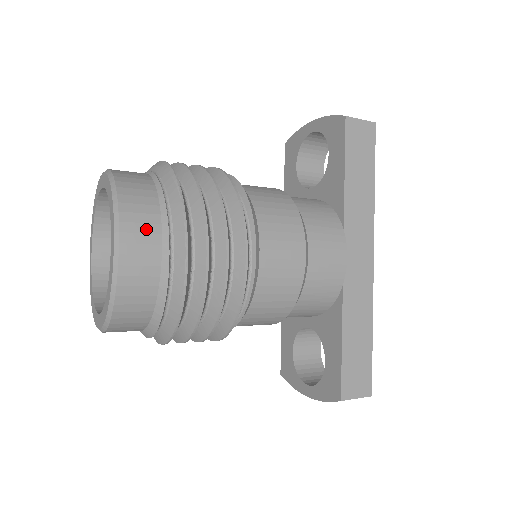
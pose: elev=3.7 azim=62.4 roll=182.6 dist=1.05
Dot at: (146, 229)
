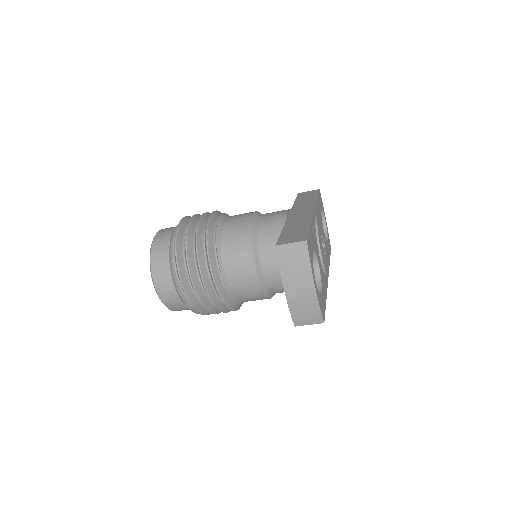
Dot at: occluded
